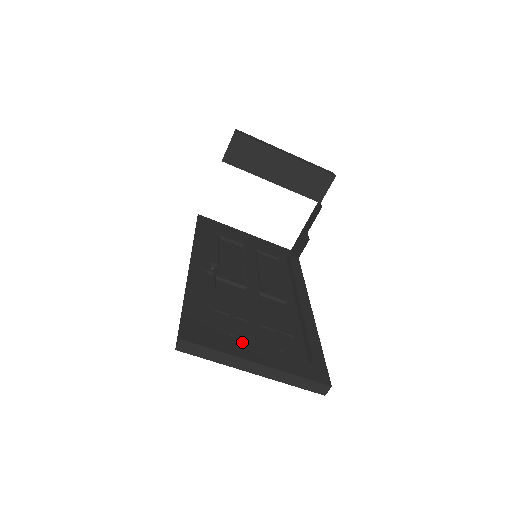
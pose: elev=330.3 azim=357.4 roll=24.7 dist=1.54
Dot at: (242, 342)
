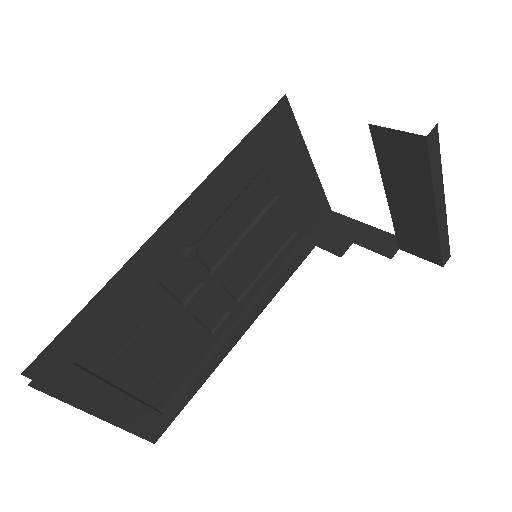
Dot at: (108, 389)
